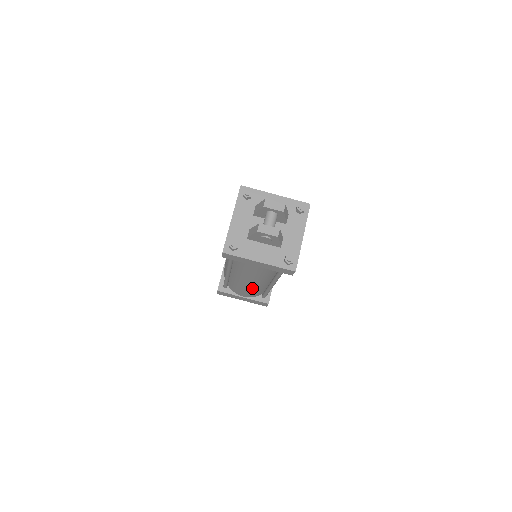
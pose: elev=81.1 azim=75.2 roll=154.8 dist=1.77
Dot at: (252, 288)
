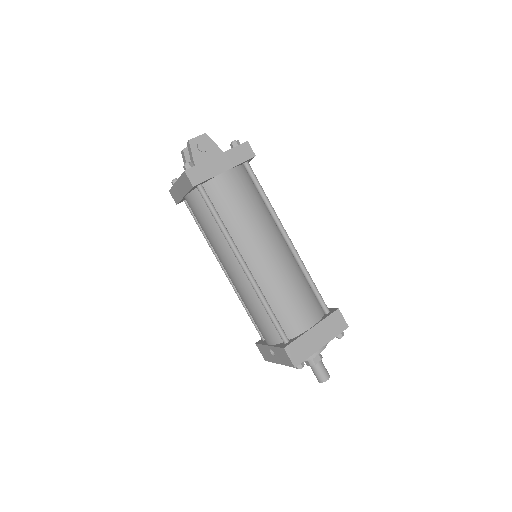
Dot at: (286, 271)
